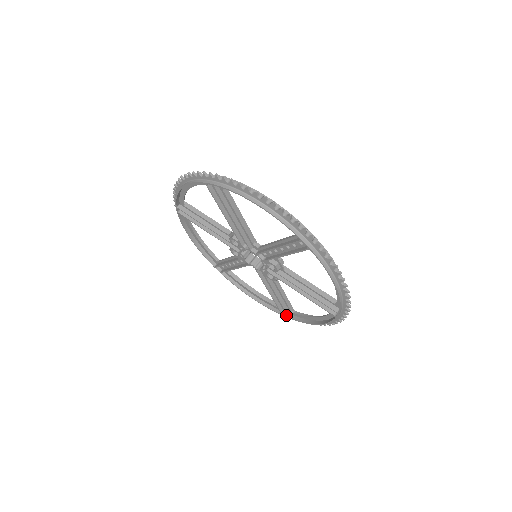
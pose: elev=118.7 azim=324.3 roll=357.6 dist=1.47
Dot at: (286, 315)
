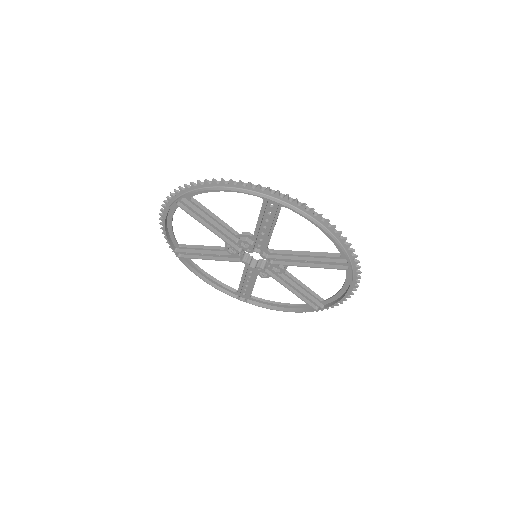
Dot at: (242, 299)
